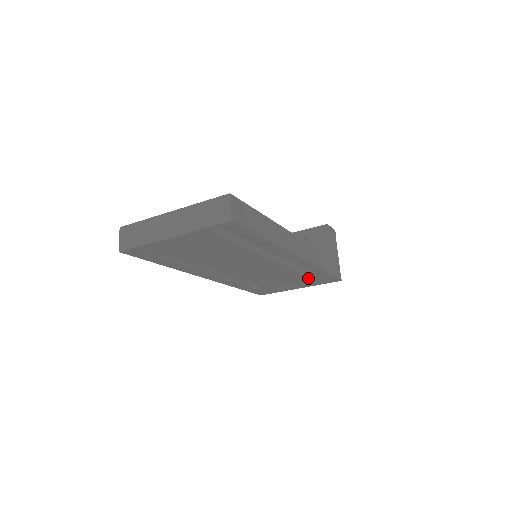
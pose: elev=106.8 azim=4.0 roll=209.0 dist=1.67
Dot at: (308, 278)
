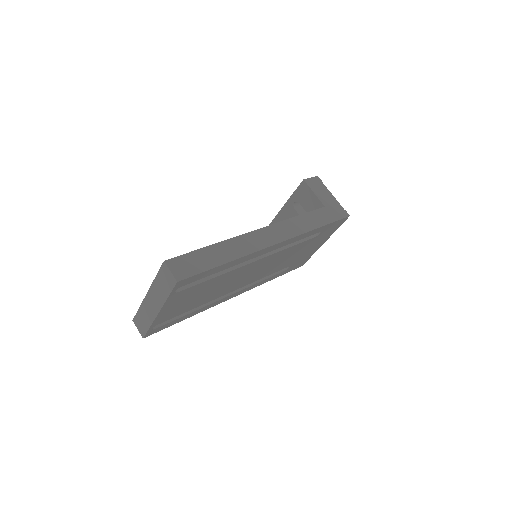
Dot at: (316, 237)
